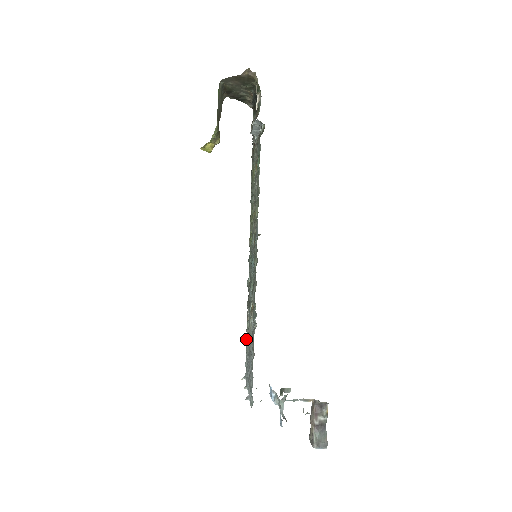
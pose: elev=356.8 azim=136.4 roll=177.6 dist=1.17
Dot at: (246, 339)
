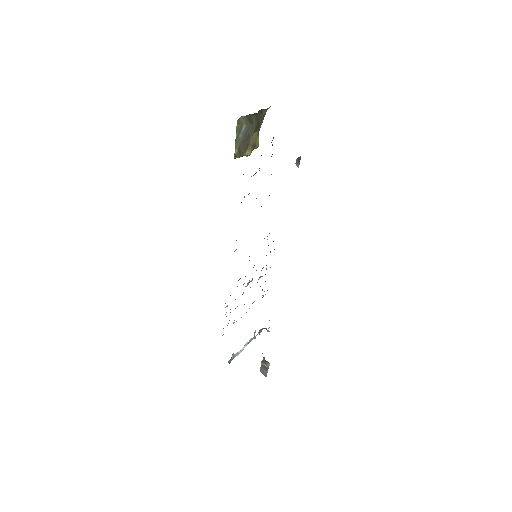
Dot at: occluded
